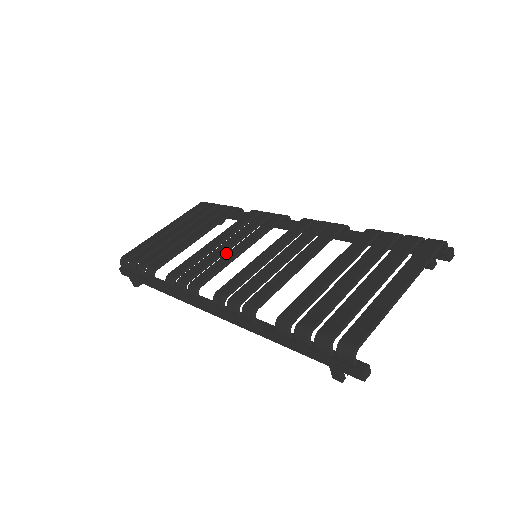
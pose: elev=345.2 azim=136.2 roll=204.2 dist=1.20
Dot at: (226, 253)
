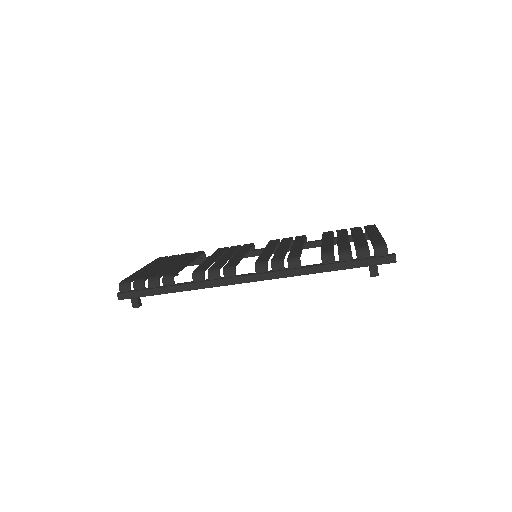
Dot at: (232, 257)
